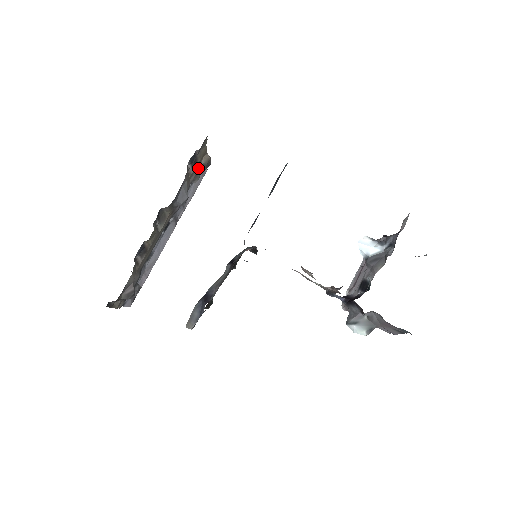
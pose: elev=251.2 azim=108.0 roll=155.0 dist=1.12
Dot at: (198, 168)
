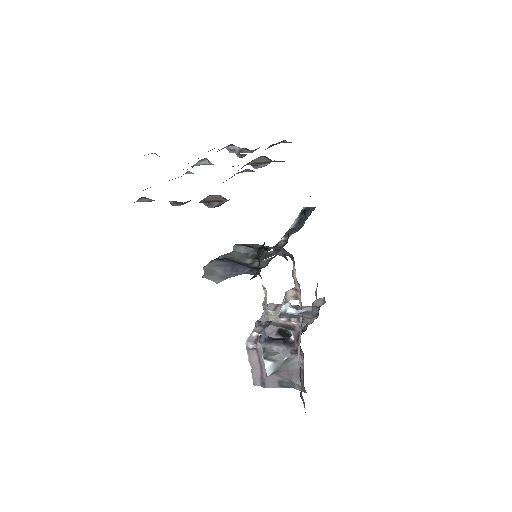
Dot at: occluded
